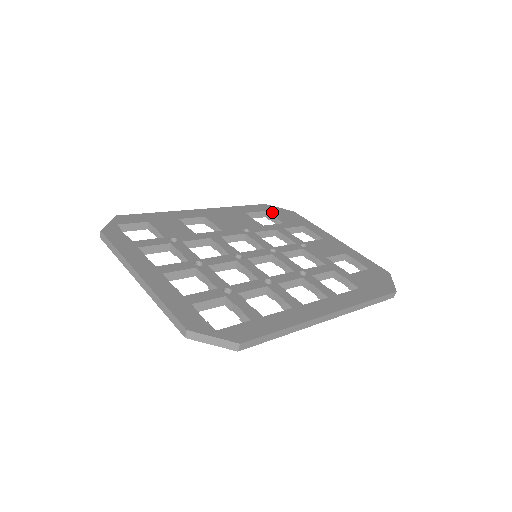
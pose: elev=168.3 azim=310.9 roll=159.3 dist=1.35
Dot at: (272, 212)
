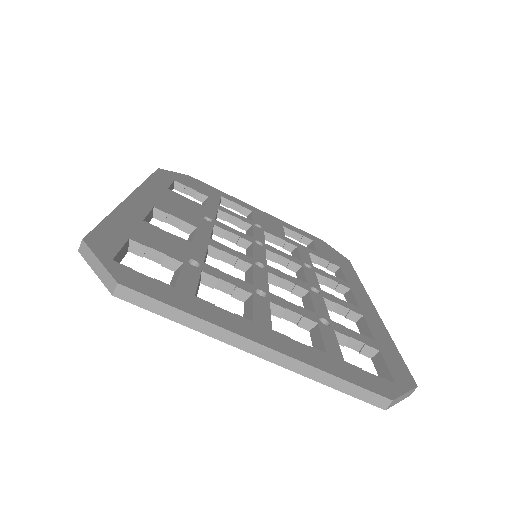
Dot at: (180, 181)
